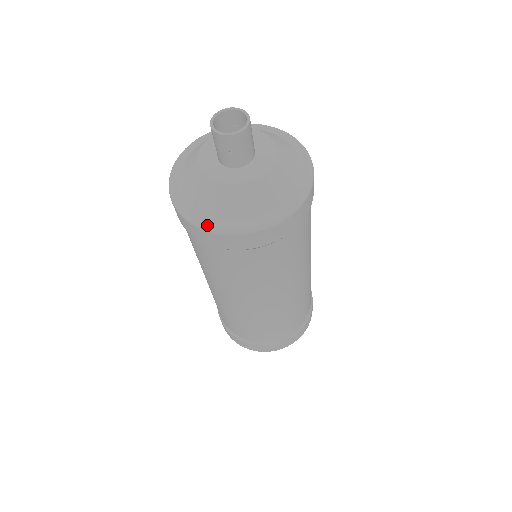
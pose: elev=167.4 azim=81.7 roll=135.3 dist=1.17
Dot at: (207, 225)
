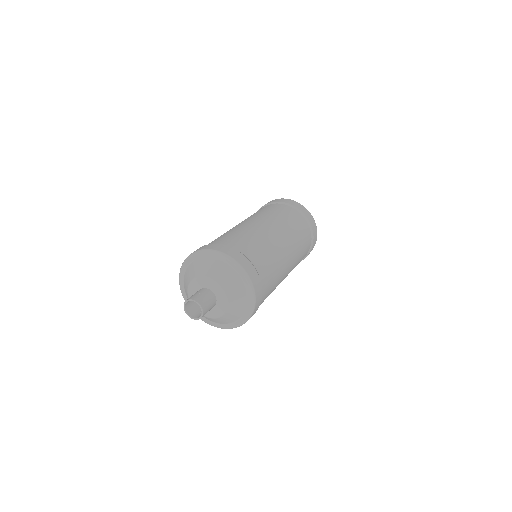
Dot at: (207, 323)
